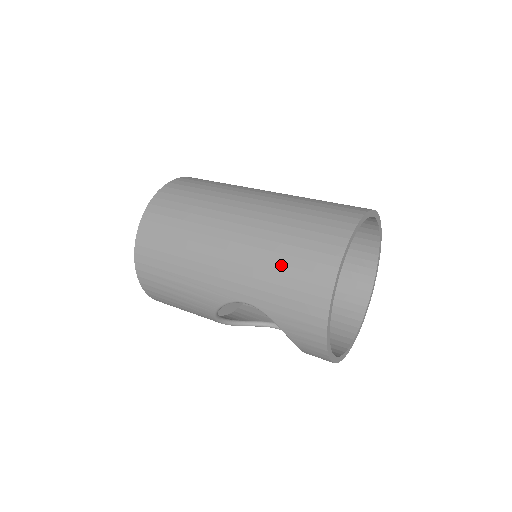
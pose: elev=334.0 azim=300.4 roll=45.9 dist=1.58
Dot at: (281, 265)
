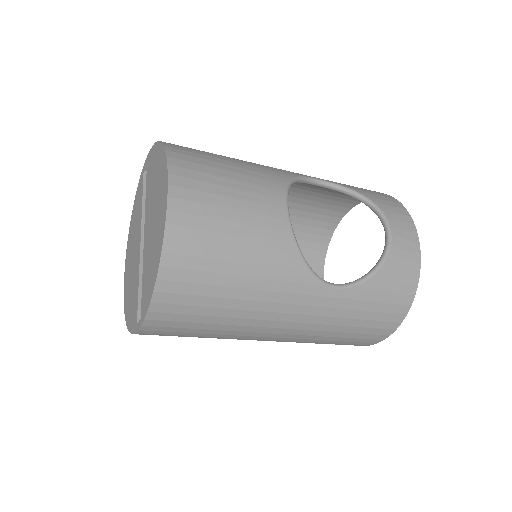
Dot at: occluded
